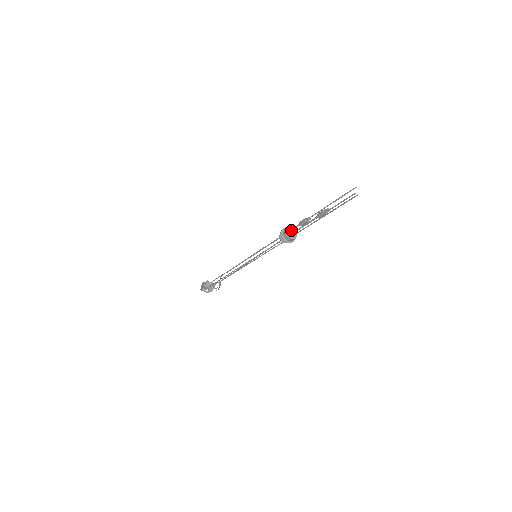
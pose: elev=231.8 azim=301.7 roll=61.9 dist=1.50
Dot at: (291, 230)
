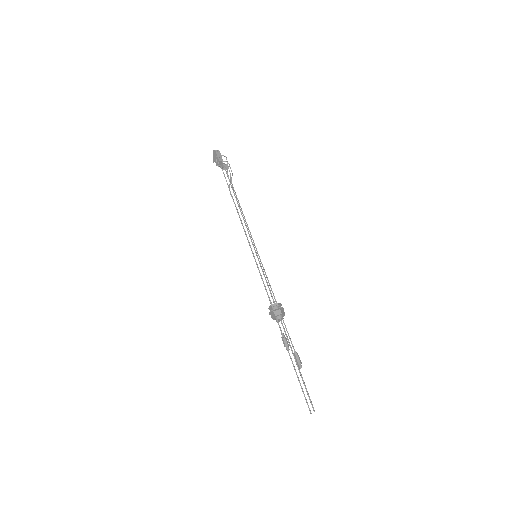
Dot at: (277, 322)
